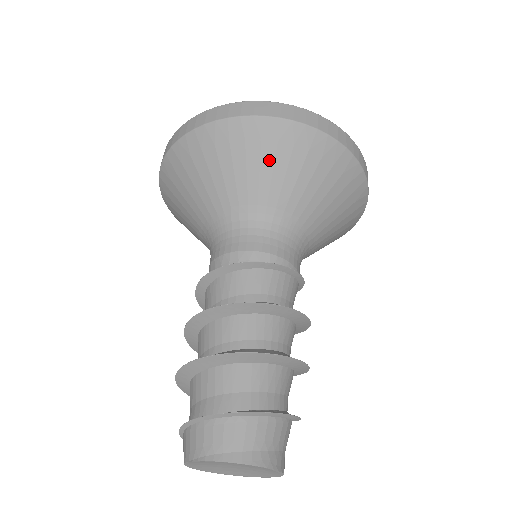
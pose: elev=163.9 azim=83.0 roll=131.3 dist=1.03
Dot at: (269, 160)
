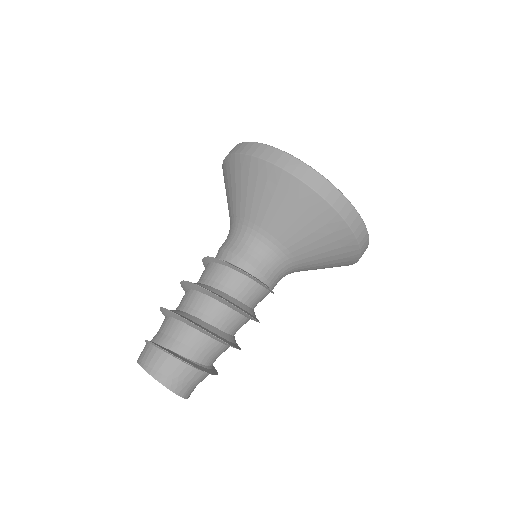
Dot at: (269, 196)
